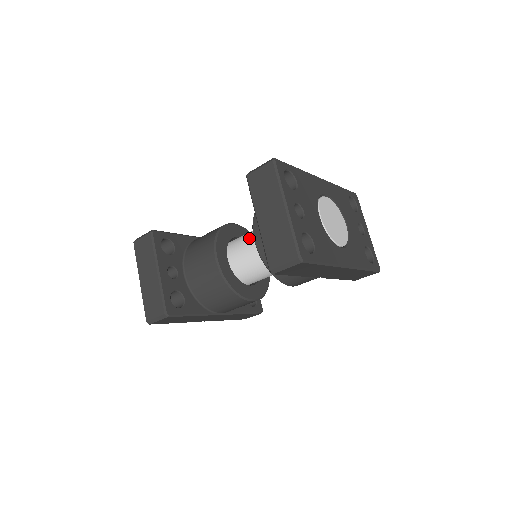
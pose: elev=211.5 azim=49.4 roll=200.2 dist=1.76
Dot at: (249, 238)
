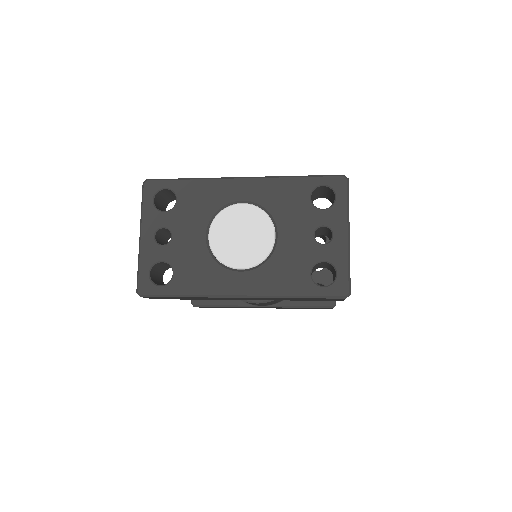
Dot at: occluded
